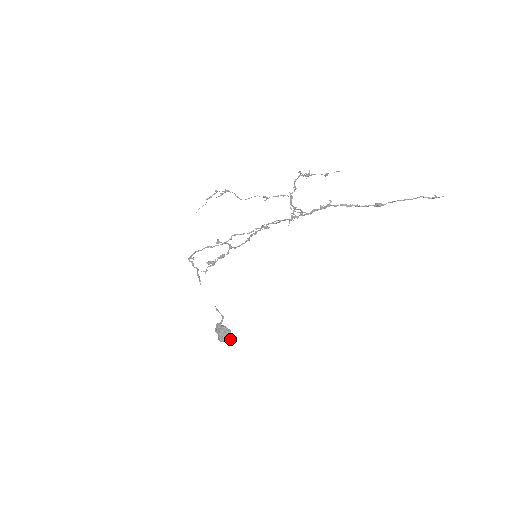
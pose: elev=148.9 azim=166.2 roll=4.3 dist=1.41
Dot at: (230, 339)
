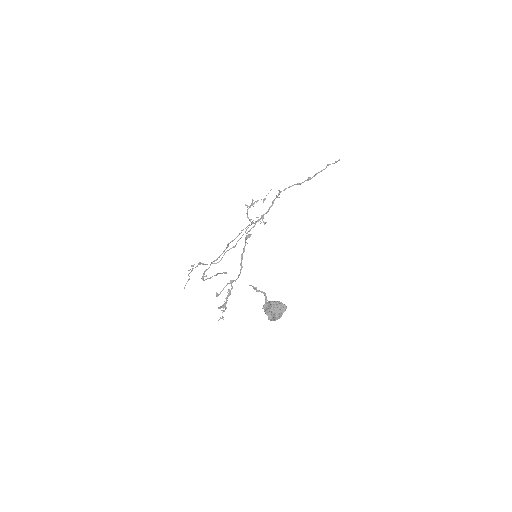
Dot at: (284, 306)
